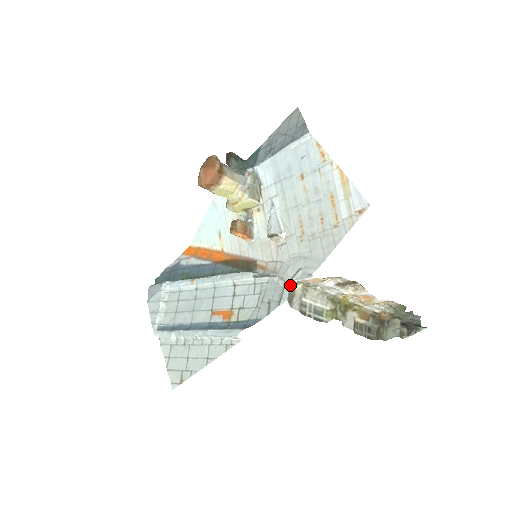
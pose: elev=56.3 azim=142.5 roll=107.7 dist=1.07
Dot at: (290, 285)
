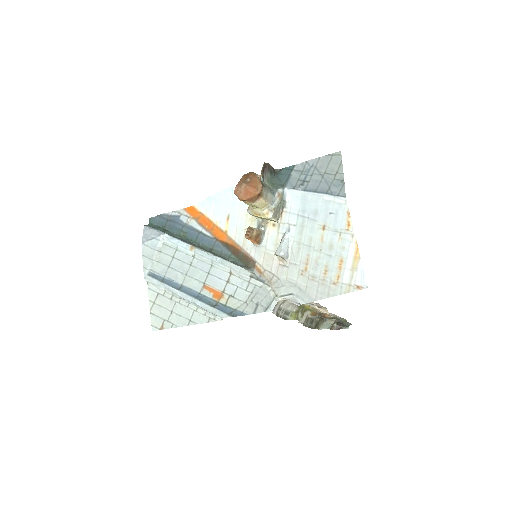
Dot at: (279, 300)
